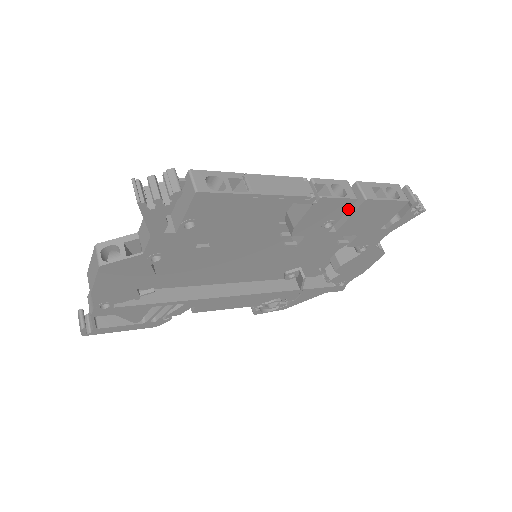
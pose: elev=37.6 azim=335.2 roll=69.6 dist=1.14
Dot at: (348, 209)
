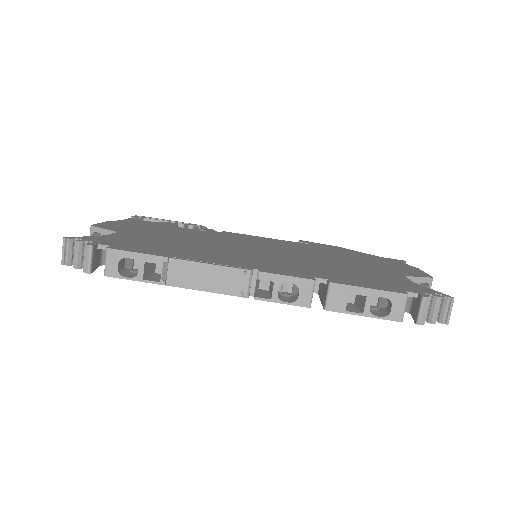
Dot at: occluded
